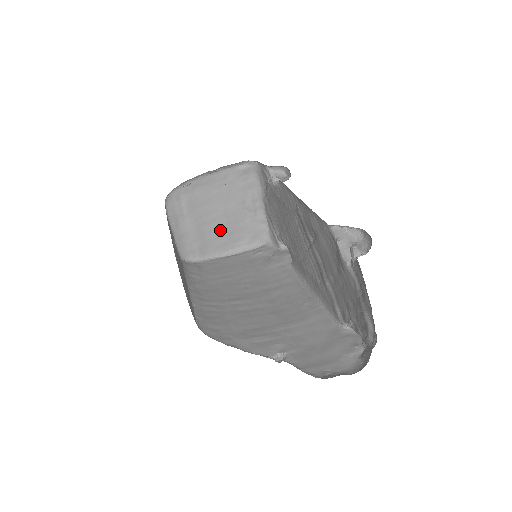
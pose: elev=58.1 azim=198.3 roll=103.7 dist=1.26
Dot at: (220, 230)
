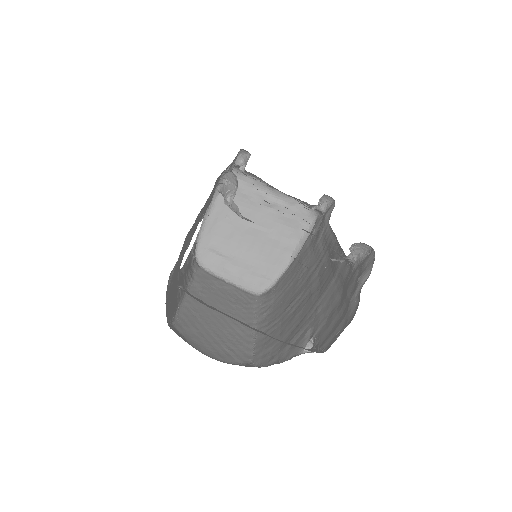
Dot at: (267, 244)
